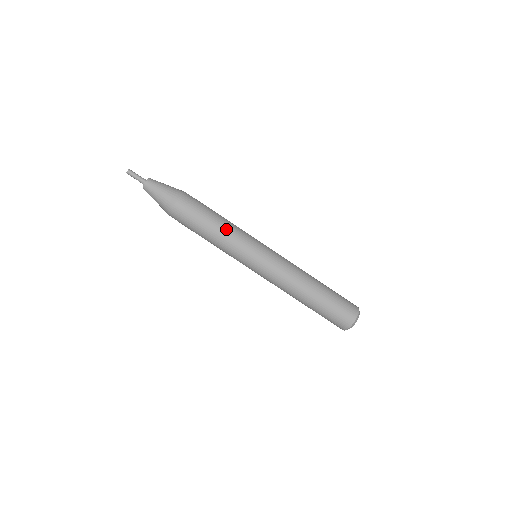
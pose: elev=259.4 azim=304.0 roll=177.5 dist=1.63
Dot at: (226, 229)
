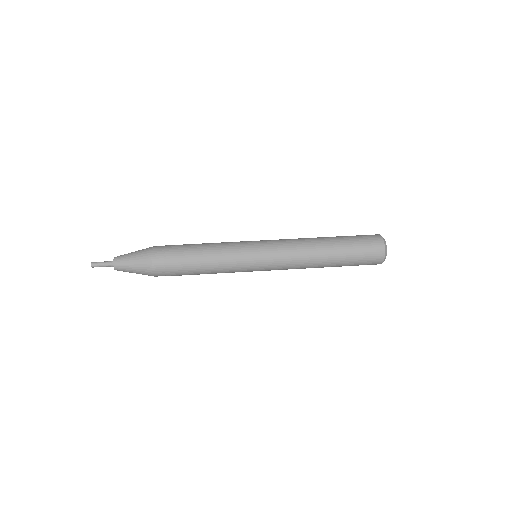
Dot at: occluded
